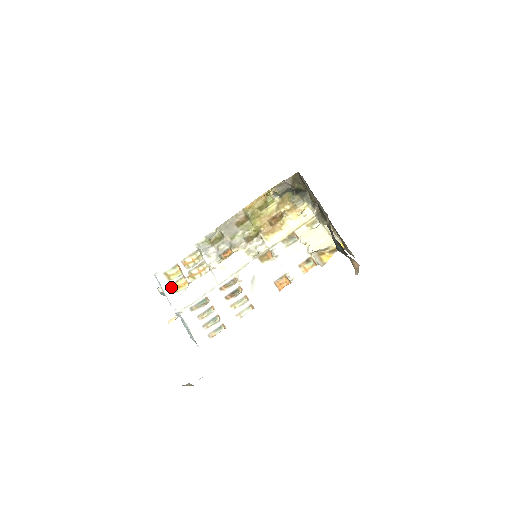
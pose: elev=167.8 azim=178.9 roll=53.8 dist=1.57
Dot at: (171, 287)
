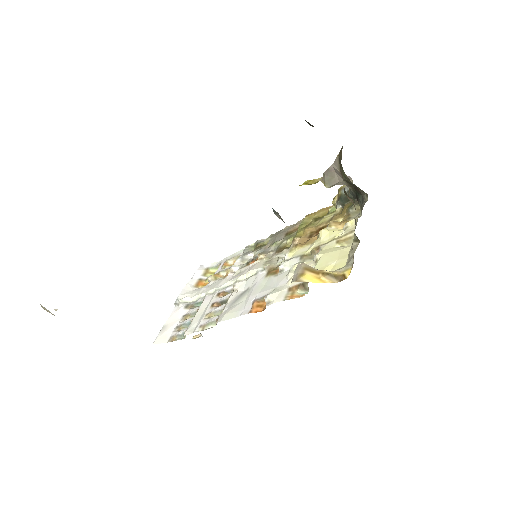
Dot at: (197, 281)
